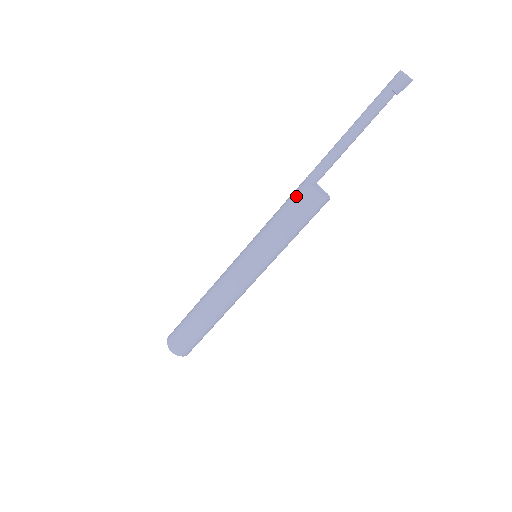
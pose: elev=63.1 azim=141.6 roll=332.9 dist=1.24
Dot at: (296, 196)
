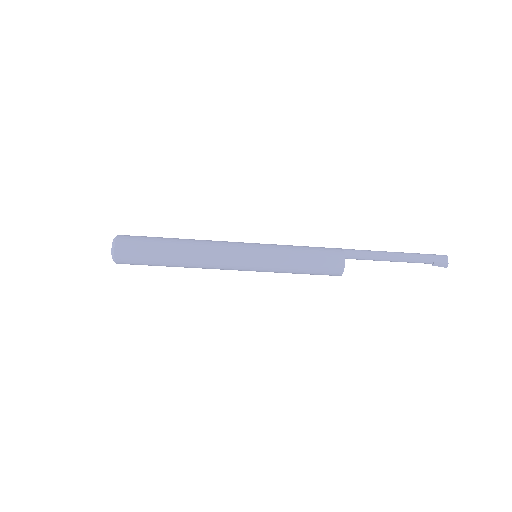
Dot at: (328, 251)
